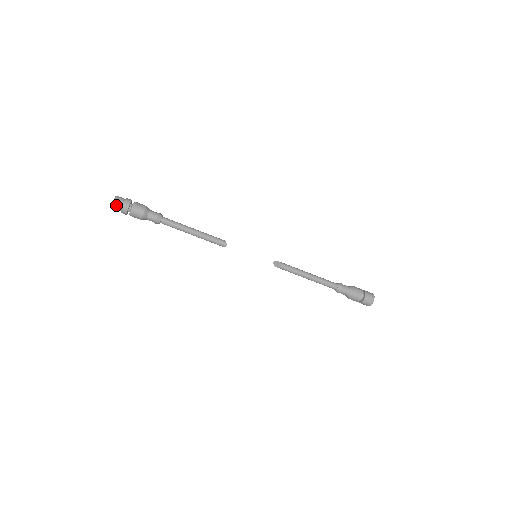
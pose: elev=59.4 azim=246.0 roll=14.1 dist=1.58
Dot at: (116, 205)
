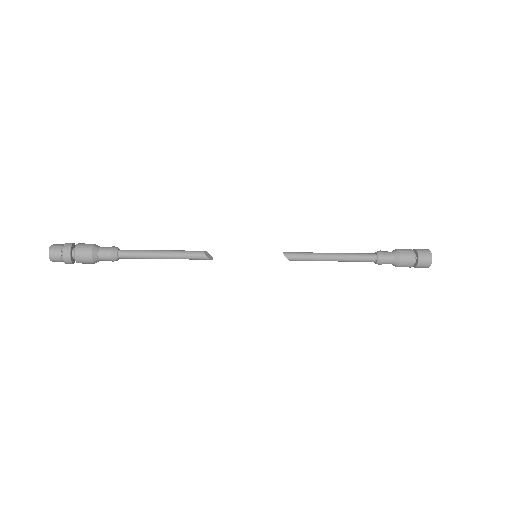
Dot at: occluded
